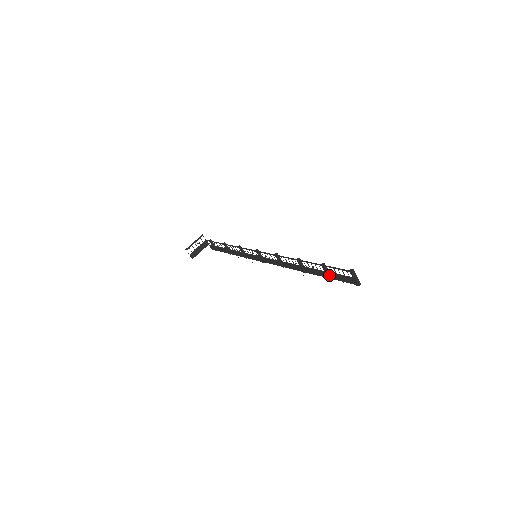
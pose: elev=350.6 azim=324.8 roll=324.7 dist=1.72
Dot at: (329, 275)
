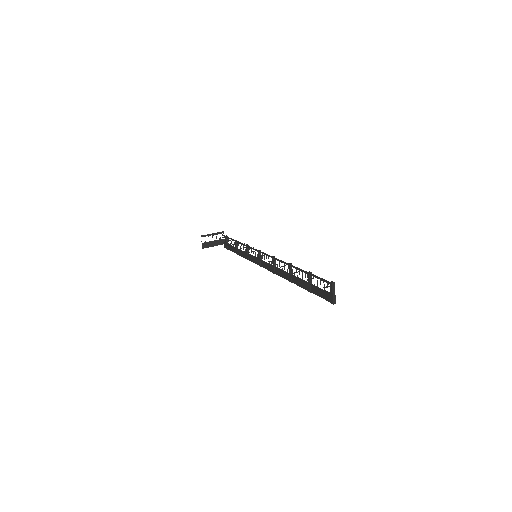
Dot at: (311, 287)
